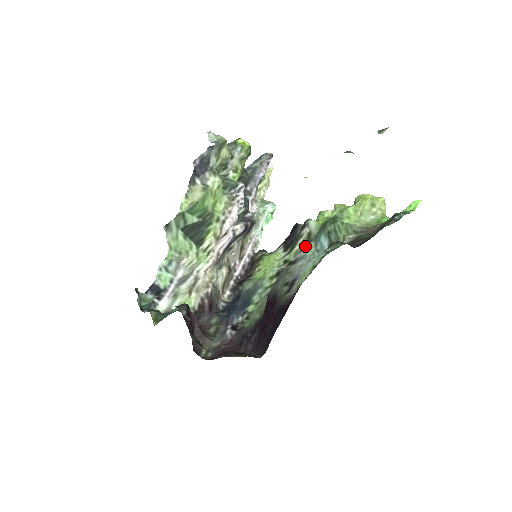
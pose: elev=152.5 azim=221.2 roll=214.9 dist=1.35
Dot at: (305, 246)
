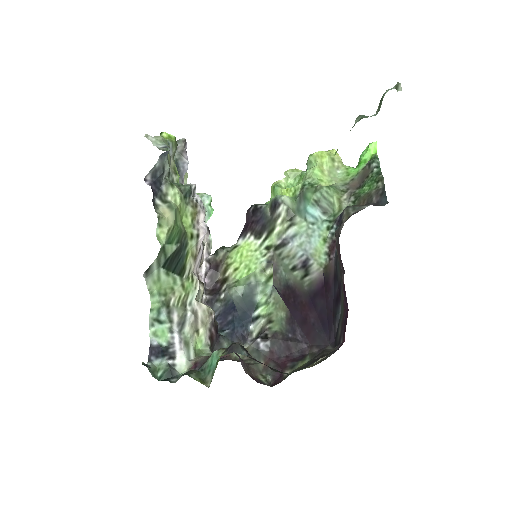
Dot at: (291, 224)
